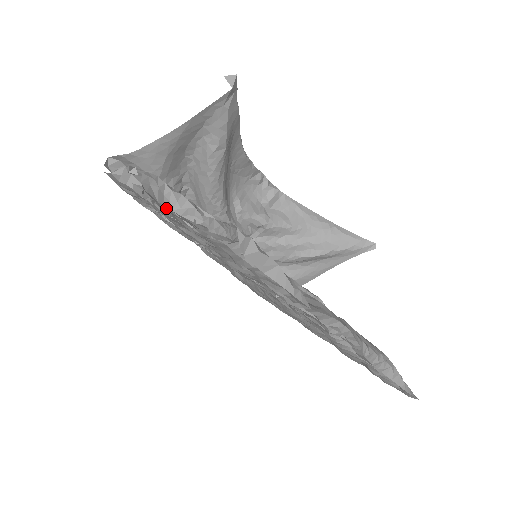
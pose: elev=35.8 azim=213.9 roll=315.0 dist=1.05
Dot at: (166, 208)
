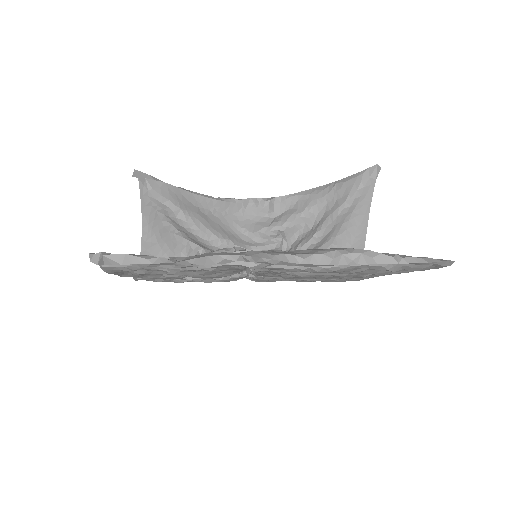
Dot at: occluded
